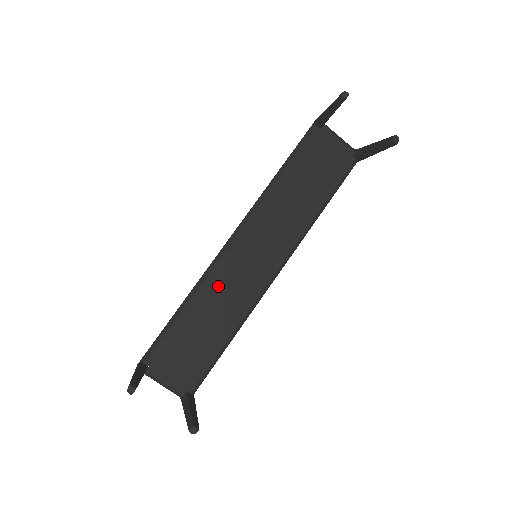
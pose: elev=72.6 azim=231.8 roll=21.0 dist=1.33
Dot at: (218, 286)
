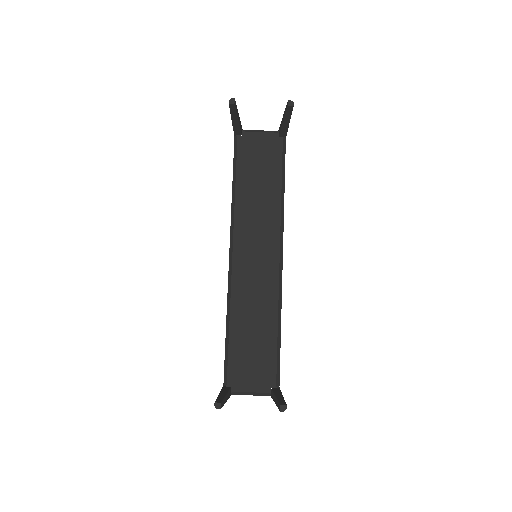
Dot at: (243, 296)
